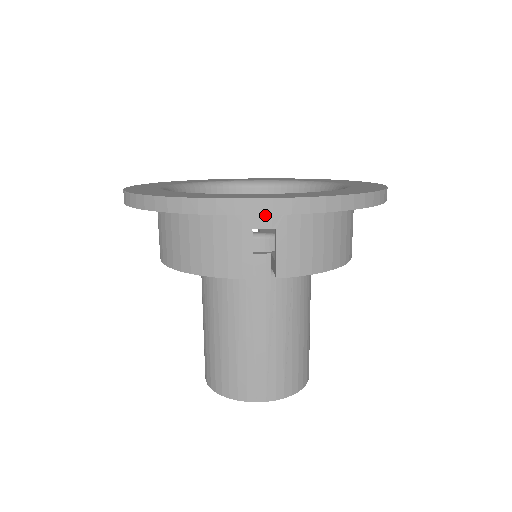
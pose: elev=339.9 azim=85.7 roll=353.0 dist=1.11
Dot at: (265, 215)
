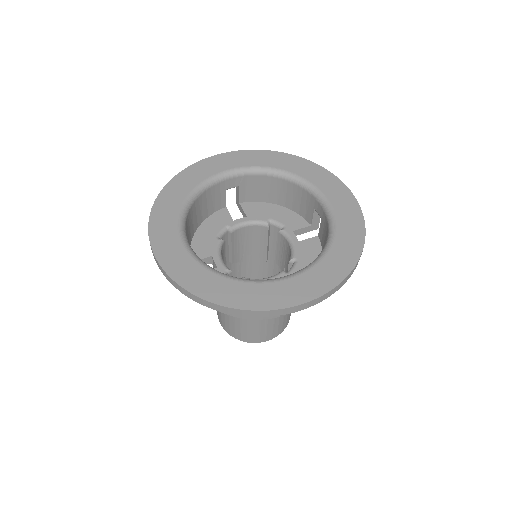
Dot at: occluded
